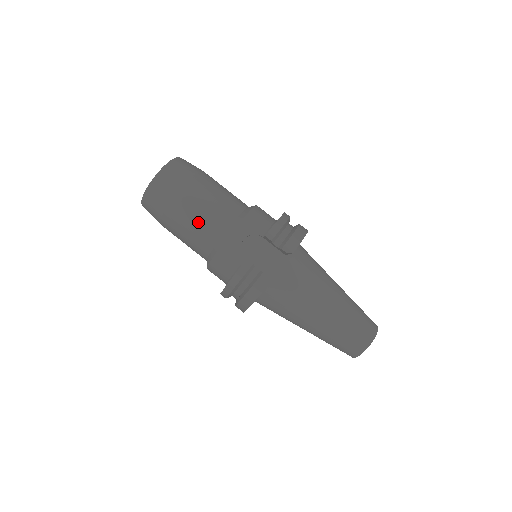
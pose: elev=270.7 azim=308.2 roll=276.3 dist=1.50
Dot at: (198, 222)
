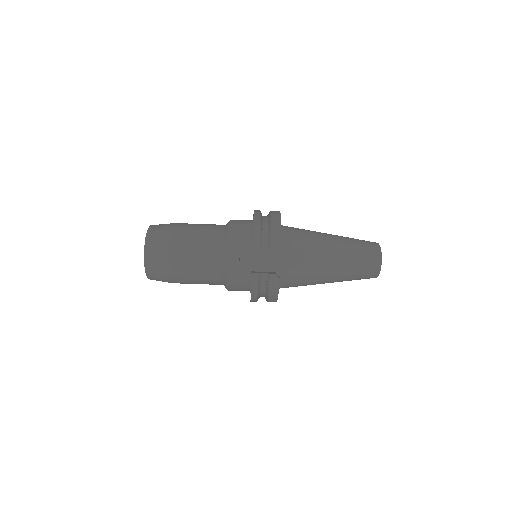
Dot at: (198, 268)
